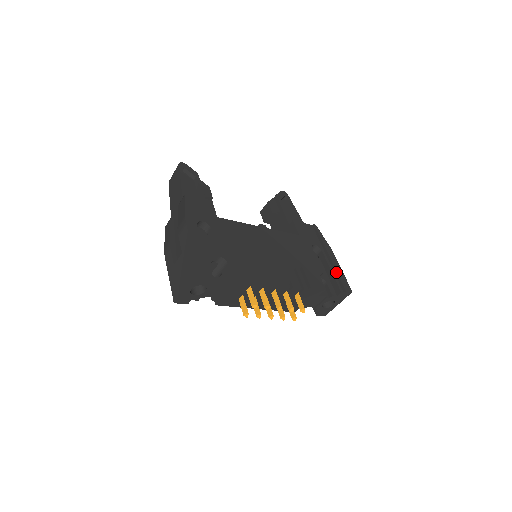
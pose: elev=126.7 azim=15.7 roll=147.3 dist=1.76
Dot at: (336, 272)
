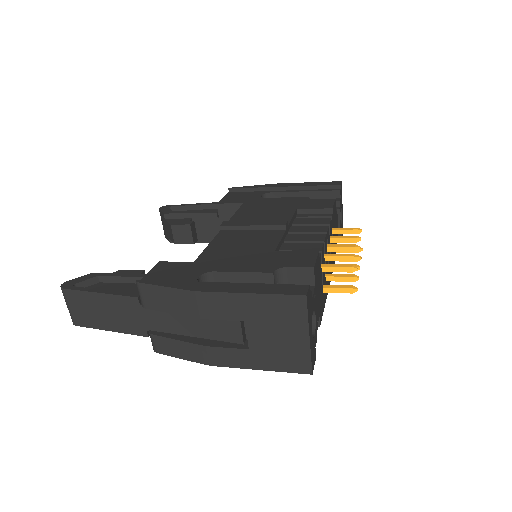
Dot at: (309, 187)
